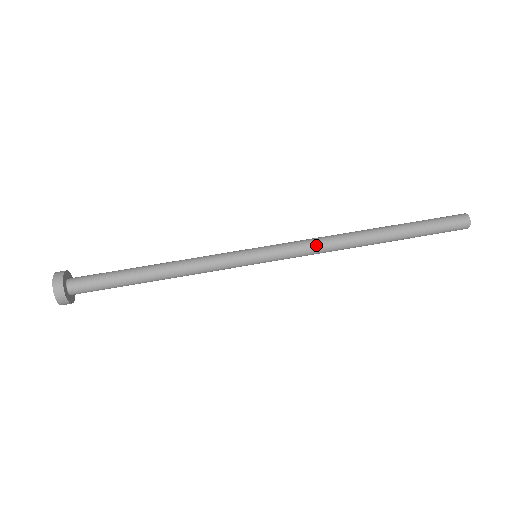
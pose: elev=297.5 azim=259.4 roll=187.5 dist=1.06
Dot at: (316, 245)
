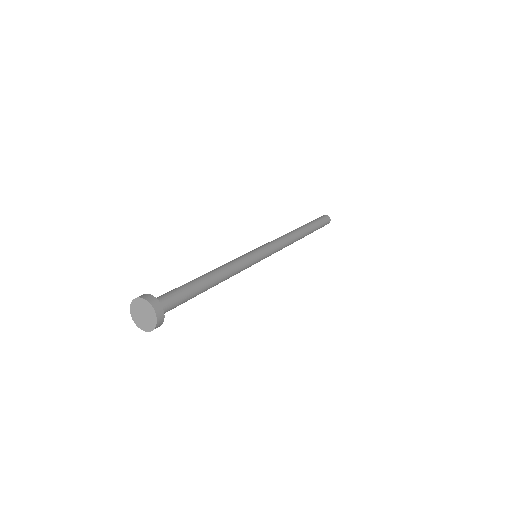
Dot at: (284, 243)
